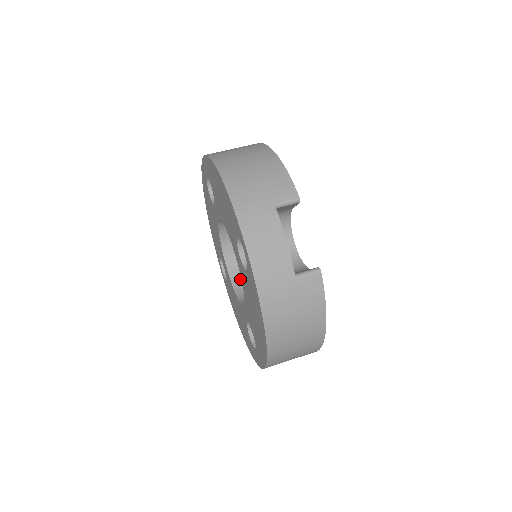
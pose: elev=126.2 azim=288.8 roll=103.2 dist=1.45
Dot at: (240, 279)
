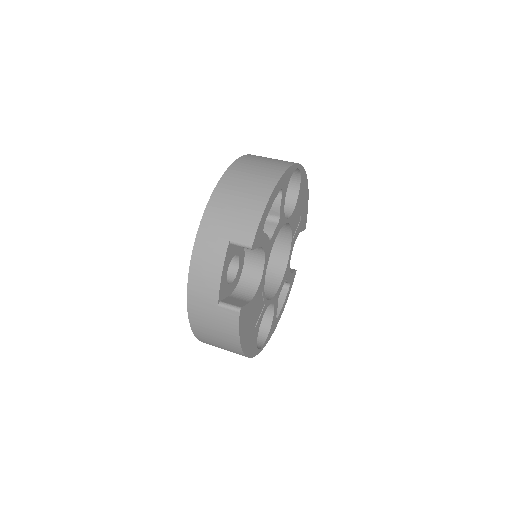
Dot at: occluded
